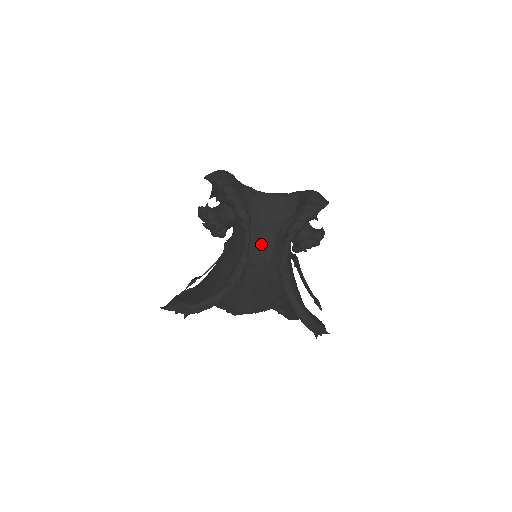
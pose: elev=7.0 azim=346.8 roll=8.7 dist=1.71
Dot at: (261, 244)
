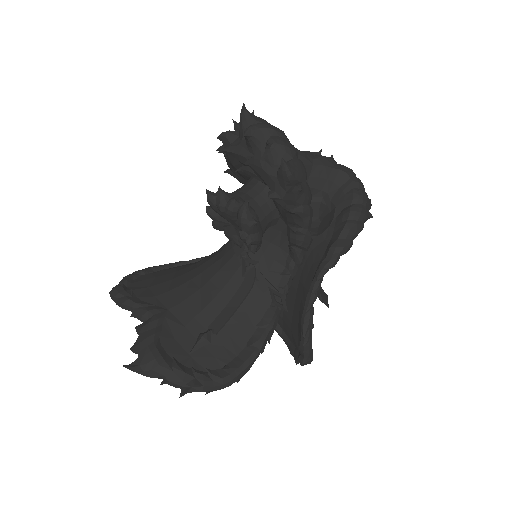
Dot at: occluded
